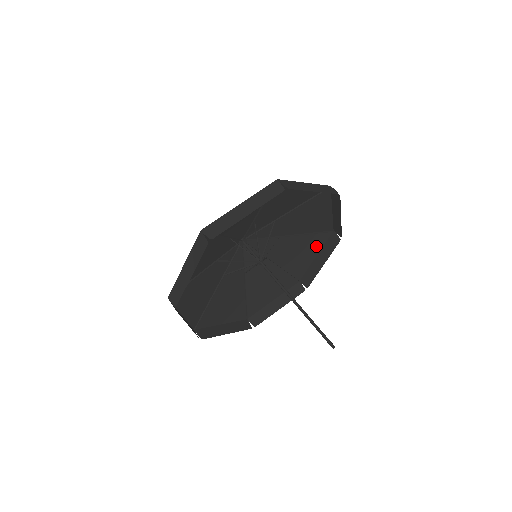
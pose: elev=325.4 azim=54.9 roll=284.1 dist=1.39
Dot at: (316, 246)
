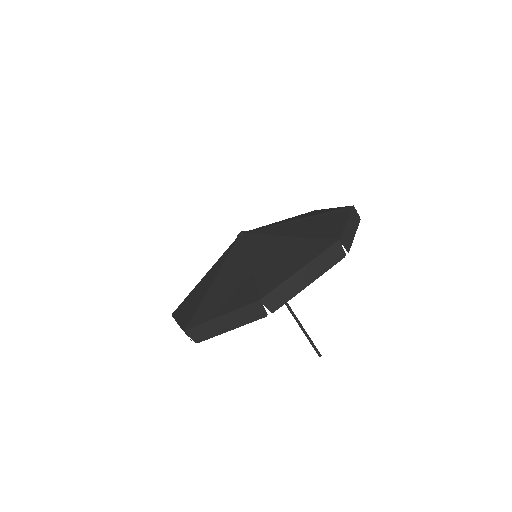
Dot at: occluded
